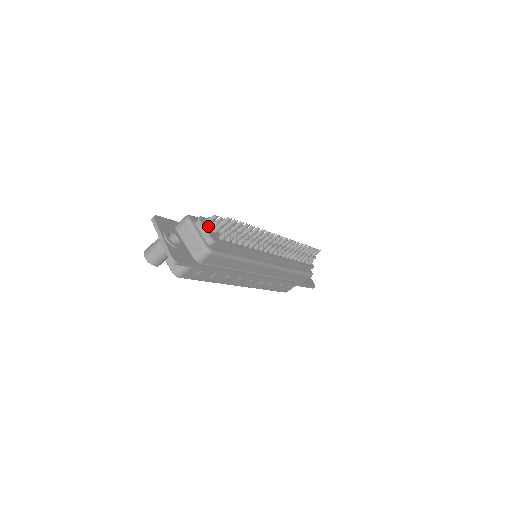
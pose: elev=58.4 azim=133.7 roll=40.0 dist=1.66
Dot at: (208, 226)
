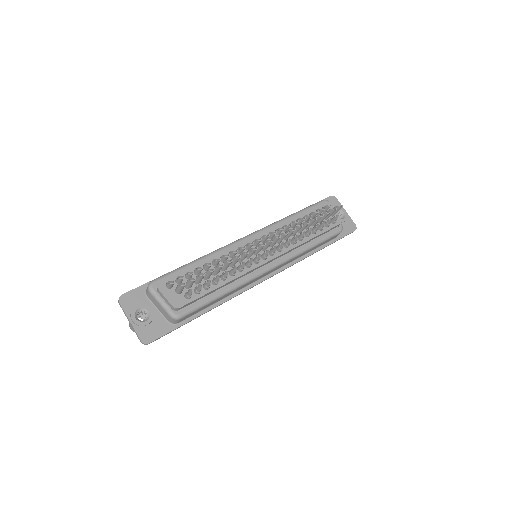
Dot at: (170, 290)
